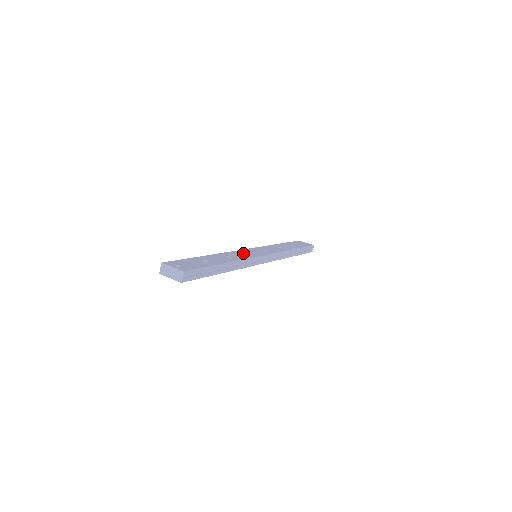
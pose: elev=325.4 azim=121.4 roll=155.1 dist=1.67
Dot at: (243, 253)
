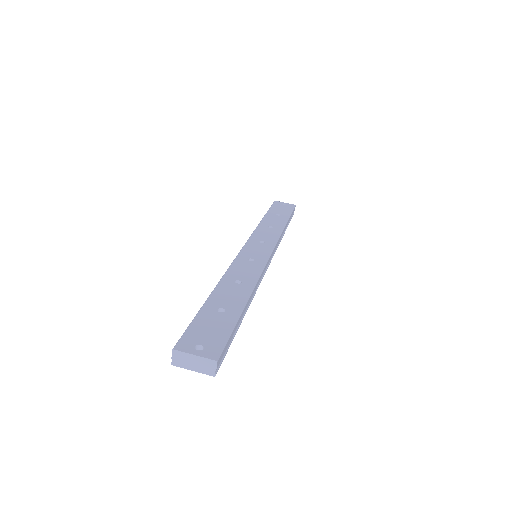
Dot at: (246, 263)
